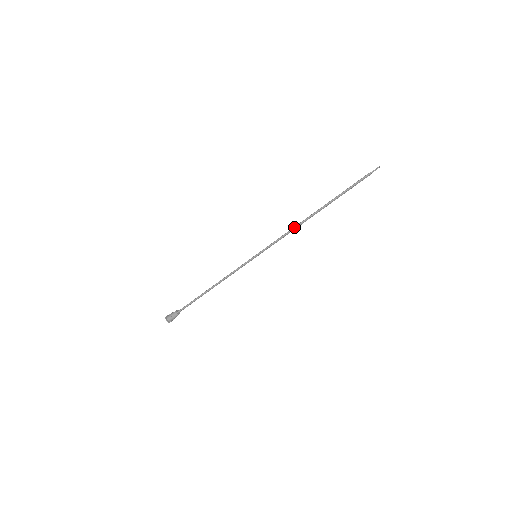
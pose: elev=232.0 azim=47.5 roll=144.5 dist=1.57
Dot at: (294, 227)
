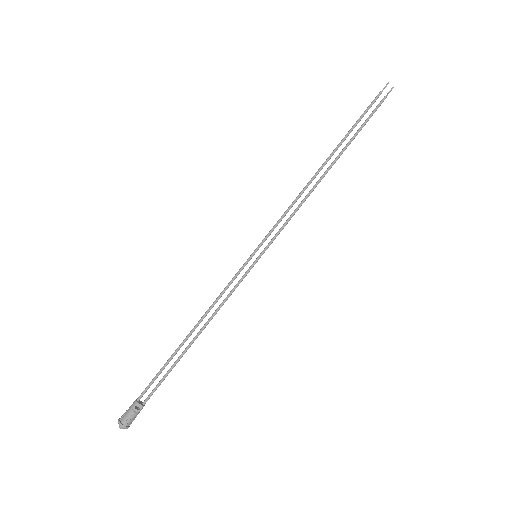
Dot at: (301, 191)
